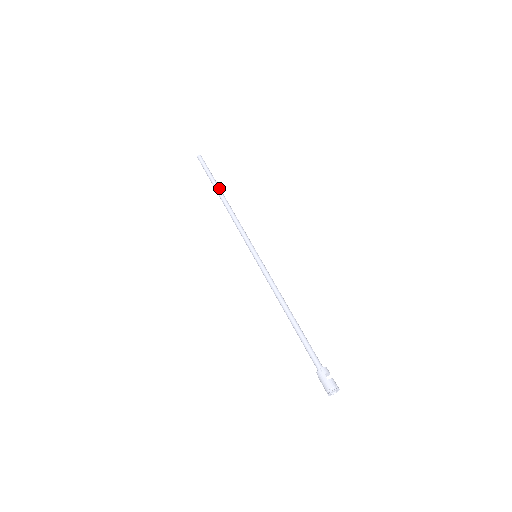
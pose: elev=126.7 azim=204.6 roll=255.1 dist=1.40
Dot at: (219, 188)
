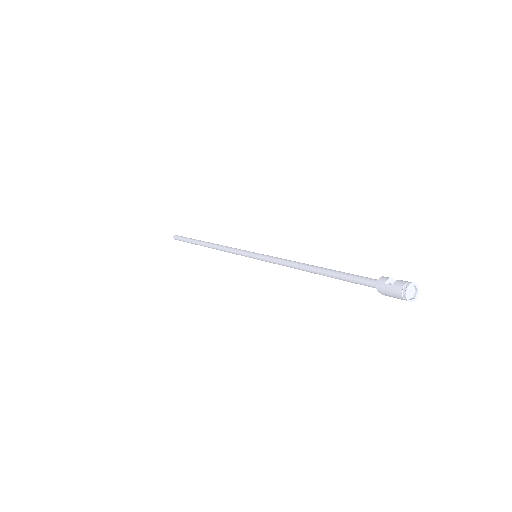
Dot at: (199, 241)
